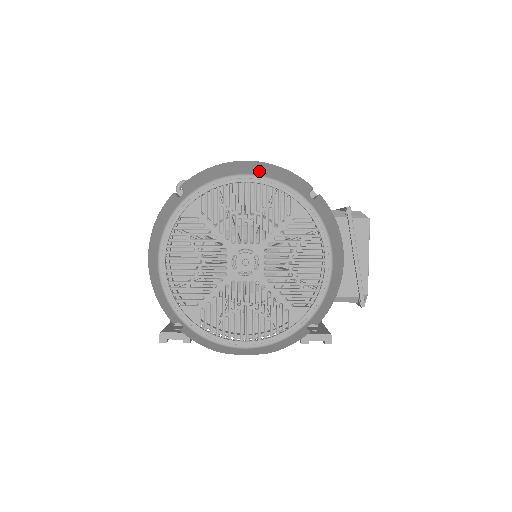
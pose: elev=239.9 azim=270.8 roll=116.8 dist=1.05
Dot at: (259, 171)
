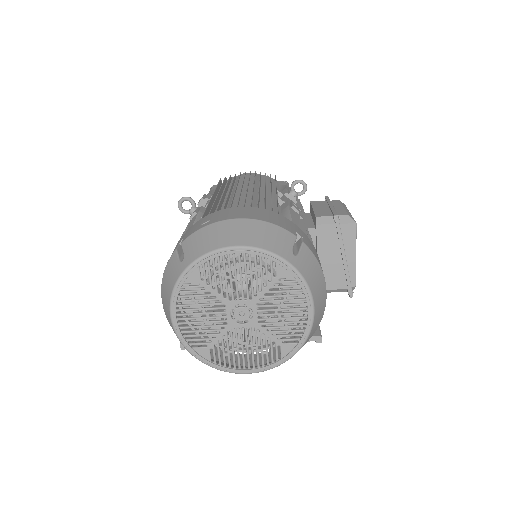
Dot at: (247, 238)
